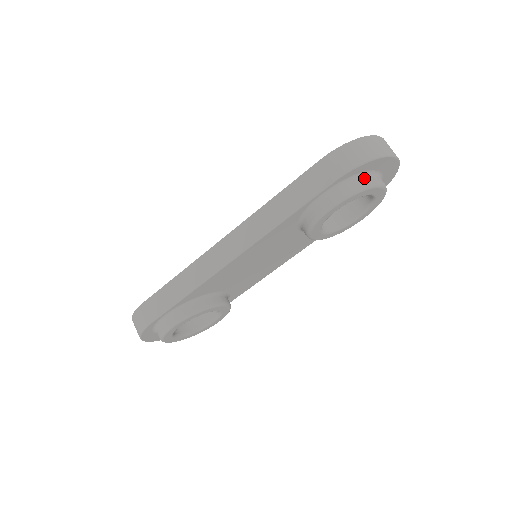
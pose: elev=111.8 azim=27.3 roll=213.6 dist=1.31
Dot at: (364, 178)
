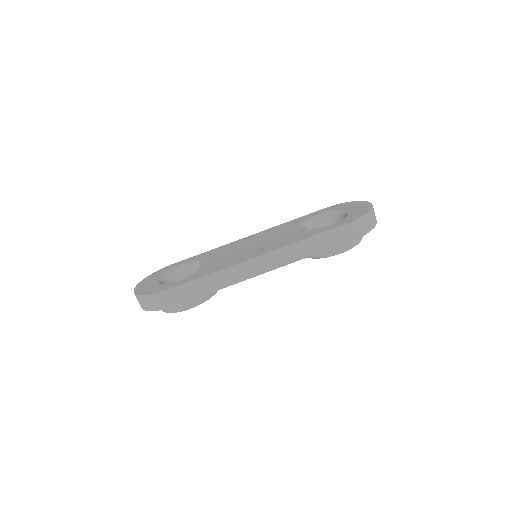
Dot at: occluded
